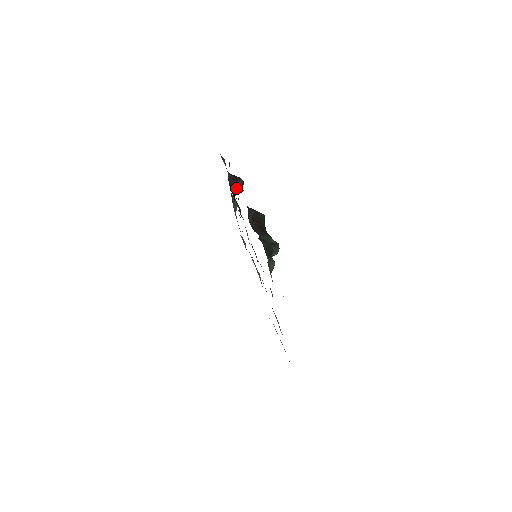
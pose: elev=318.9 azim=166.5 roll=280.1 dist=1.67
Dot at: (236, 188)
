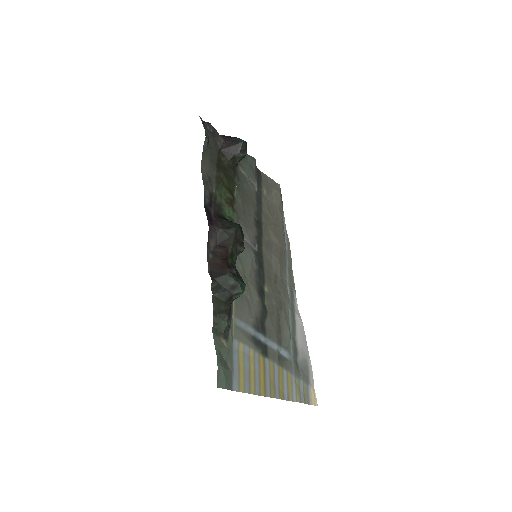
Dot at: (234, 157)
